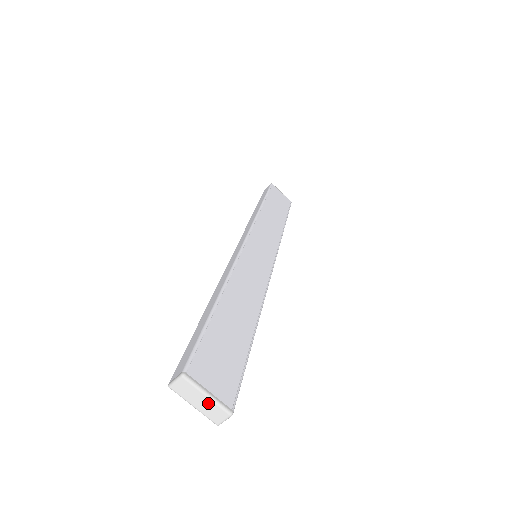
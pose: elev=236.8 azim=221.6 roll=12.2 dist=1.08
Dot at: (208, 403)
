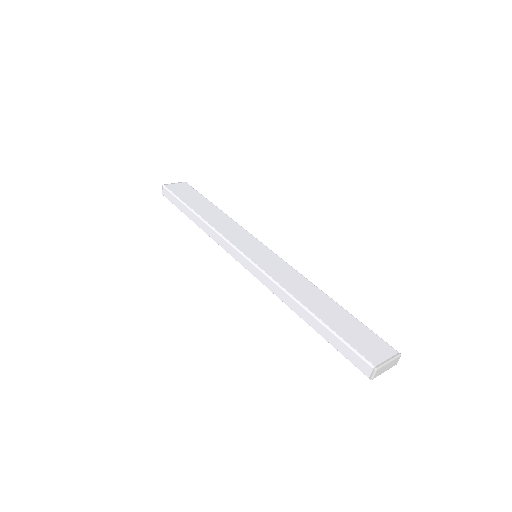
Dot at: (390, 364)
